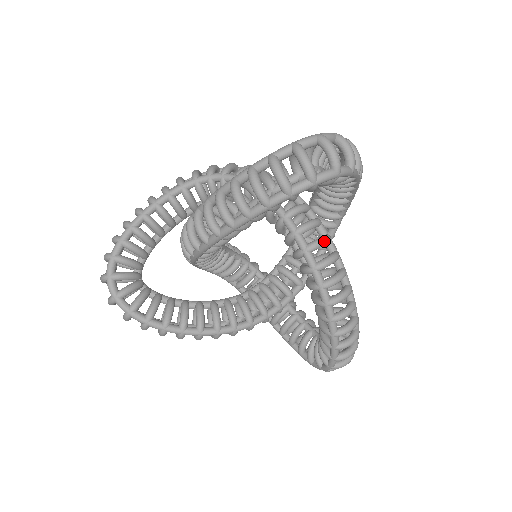
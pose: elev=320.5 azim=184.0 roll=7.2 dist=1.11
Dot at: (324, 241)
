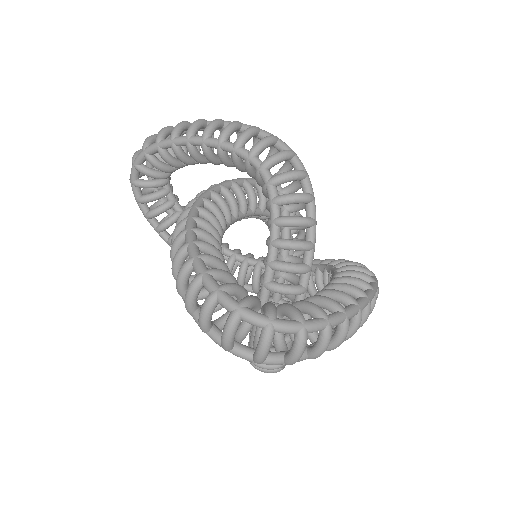
Dot at: occluded
